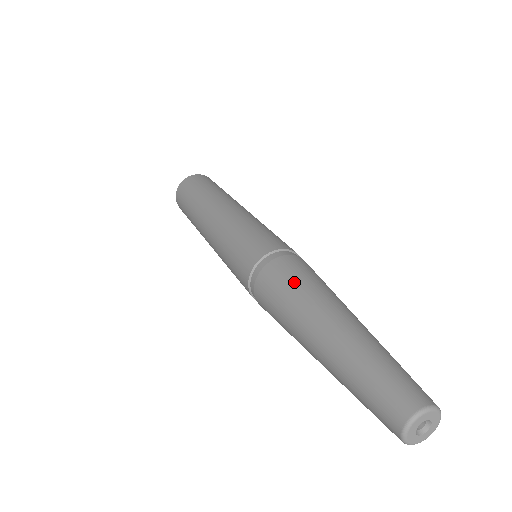
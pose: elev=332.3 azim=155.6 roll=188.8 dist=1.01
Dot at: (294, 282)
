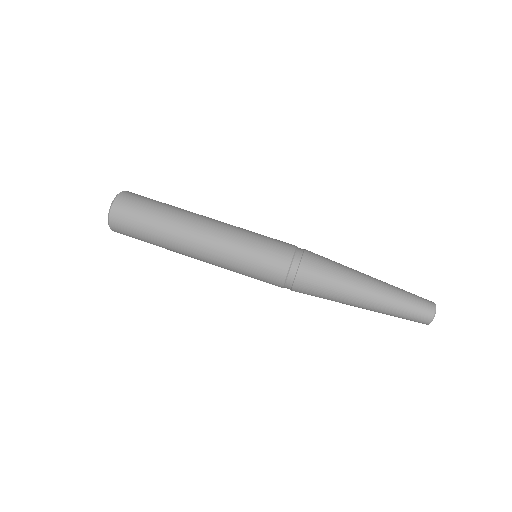
Dot at: (328, 275)
